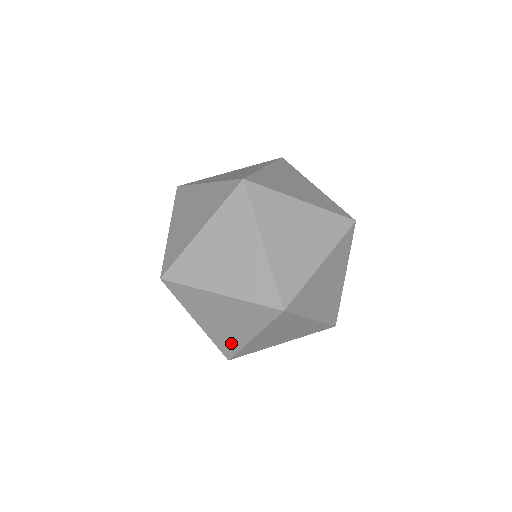
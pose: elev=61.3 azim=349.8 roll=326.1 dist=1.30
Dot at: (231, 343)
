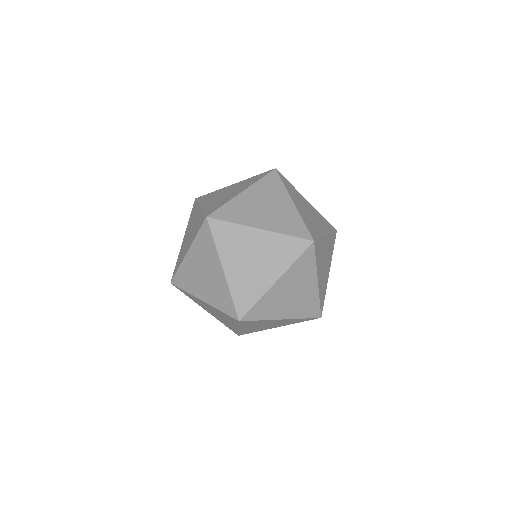
Dot at: (224, 295)
